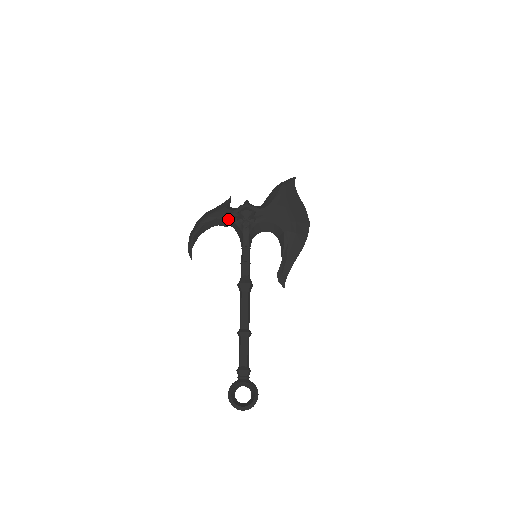
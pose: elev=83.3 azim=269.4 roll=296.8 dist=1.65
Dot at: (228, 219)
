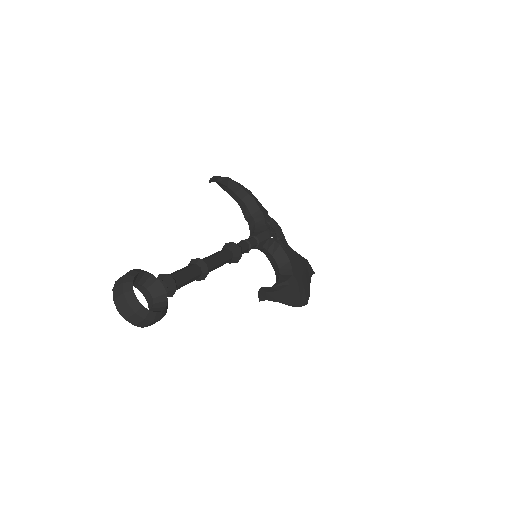
Dot at: (262, 212)
